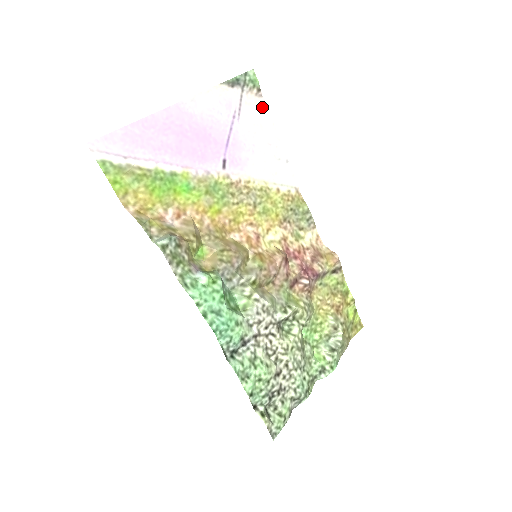
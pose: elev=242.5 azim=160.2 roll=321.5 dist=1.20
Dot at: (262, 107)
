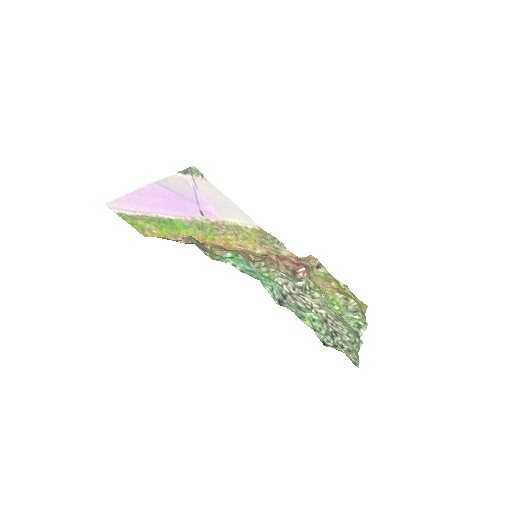
Dot at: (209, 184)
